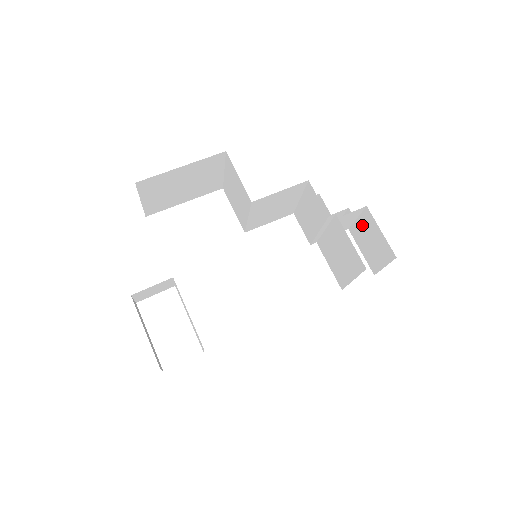
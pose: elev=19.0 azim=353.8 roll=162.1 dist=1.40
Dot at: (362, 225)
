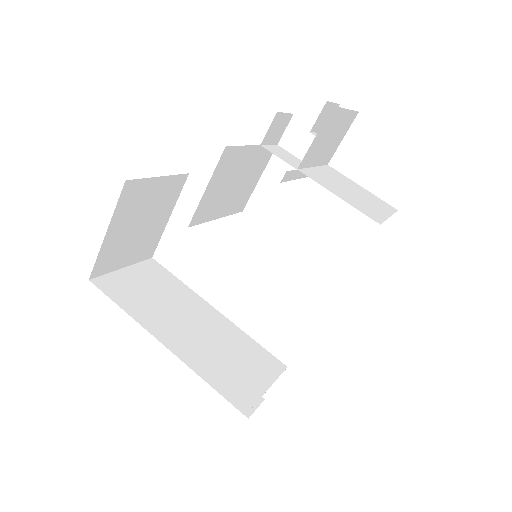
Dot at: occluded
